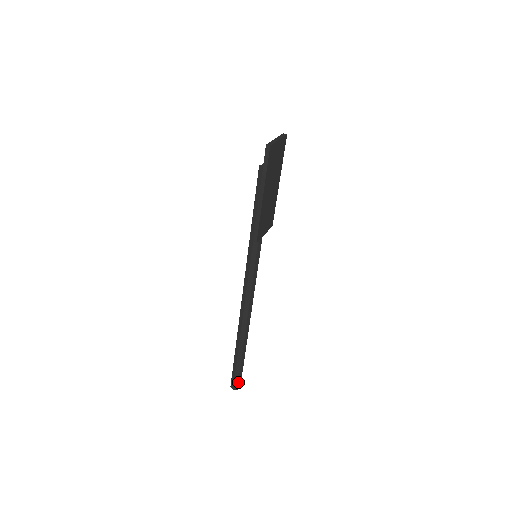
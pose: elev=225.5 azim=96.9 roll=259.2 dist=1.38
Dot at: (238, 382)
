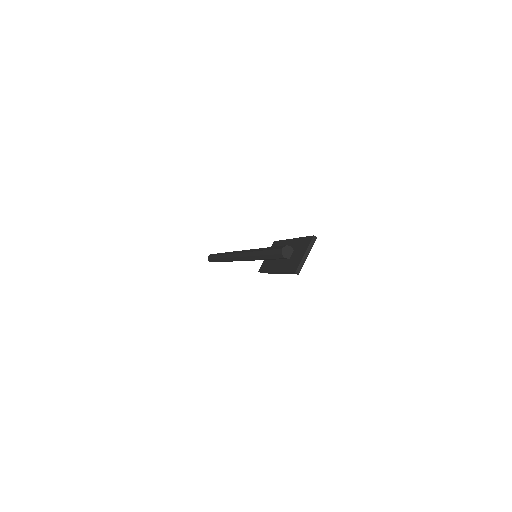
Dot at: occluded
